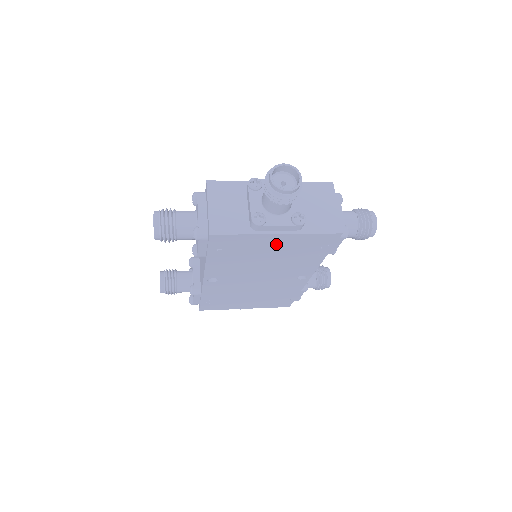
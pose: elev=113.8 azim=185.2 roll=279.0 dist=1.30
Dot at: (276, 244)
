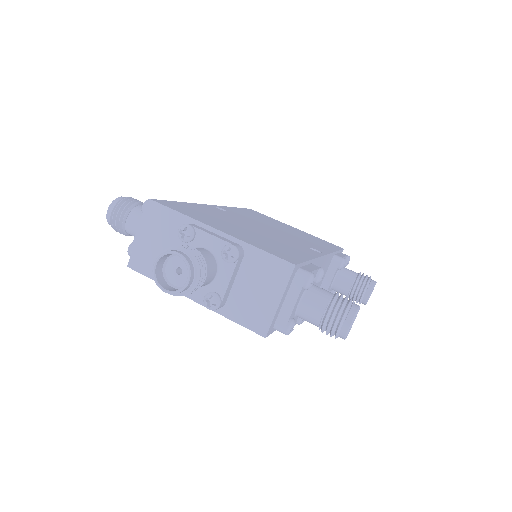
Dot at: occluded
